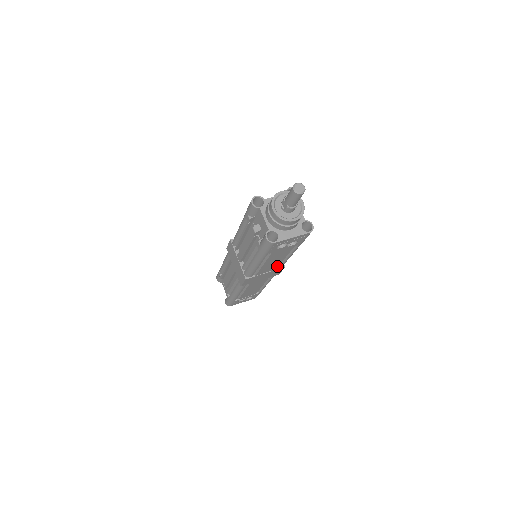
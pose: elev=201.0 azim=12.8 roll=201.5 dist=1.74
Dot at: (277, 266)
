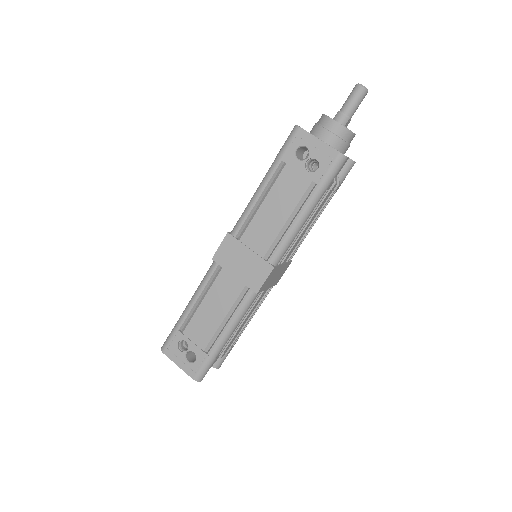
Dot at: (269, 246)
